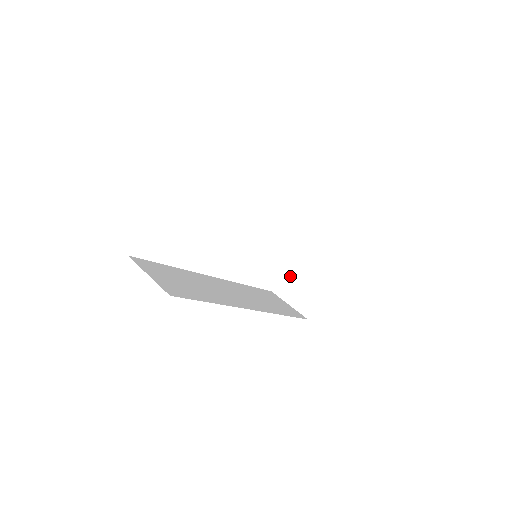
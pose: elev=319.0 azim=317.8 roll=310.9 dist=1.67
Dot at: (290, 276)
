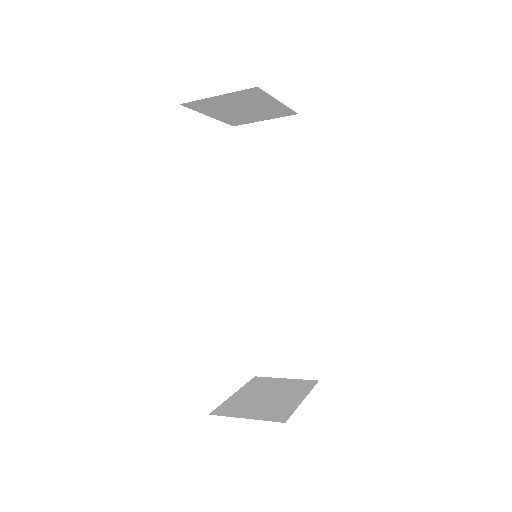
Dot at: (239, 400)
